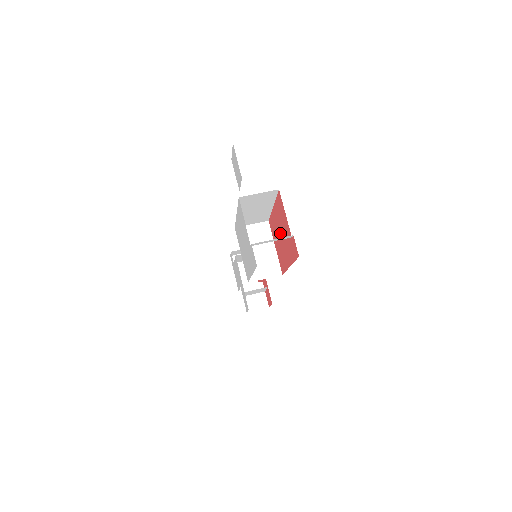
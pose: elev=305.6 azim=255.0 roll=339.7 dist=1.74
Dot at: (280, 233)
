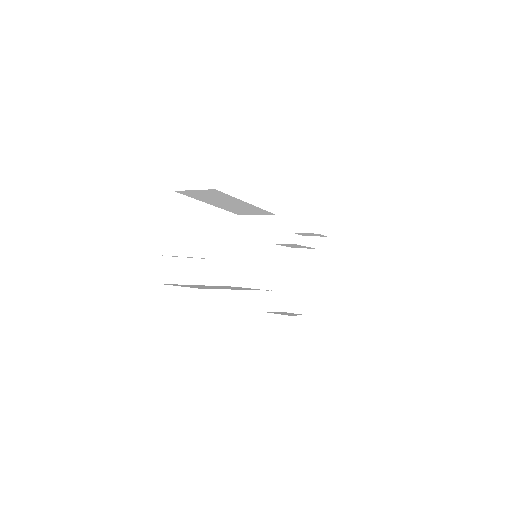
Dot at: occluded
